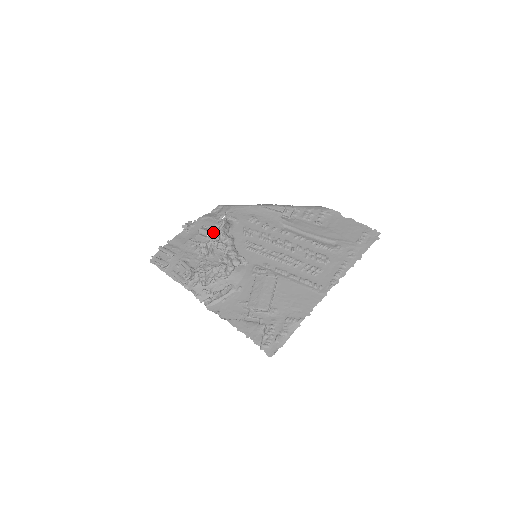
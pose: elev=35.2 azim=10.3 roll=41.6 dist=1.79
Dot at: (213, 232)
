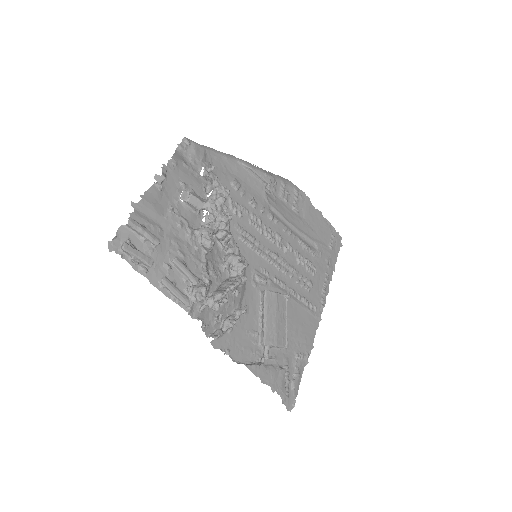
Dot at: (221, 212)
